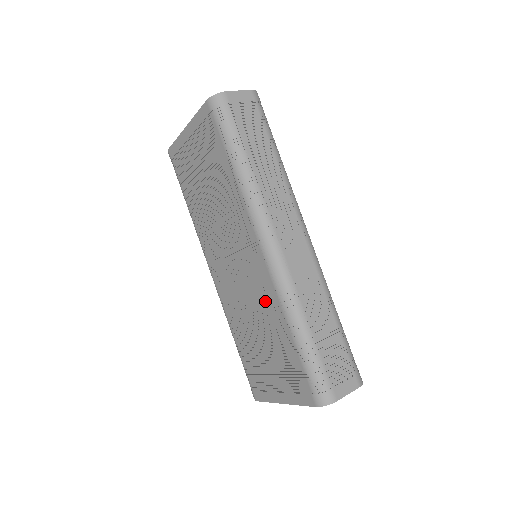
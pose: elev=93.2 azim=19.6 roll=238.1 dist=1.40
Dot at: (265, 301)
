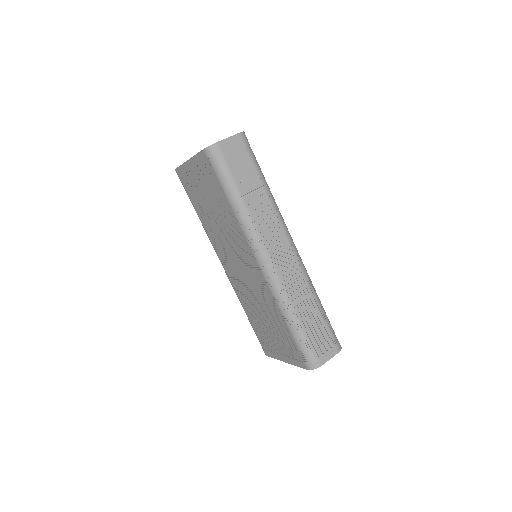
Dot at: (265, 297)
